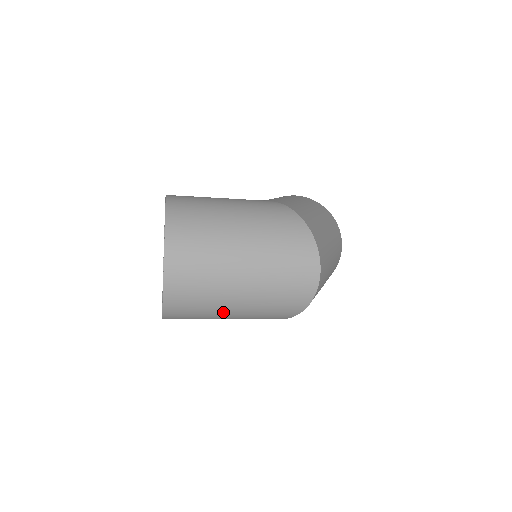
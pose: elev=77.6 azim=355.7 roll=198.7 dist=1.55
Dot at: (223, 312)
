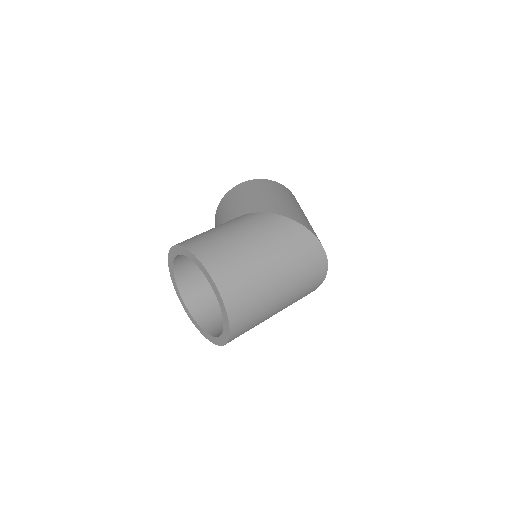
Dot at: occluded
